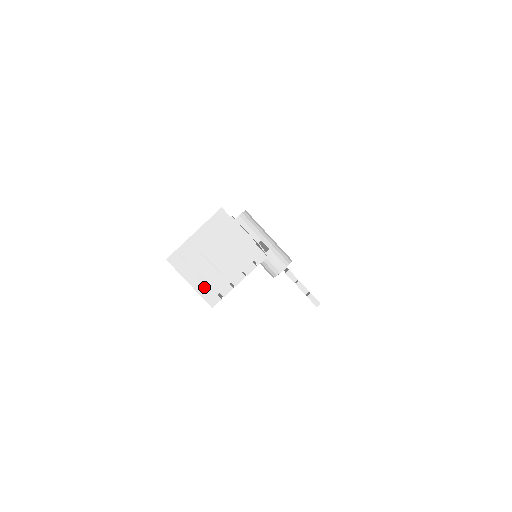
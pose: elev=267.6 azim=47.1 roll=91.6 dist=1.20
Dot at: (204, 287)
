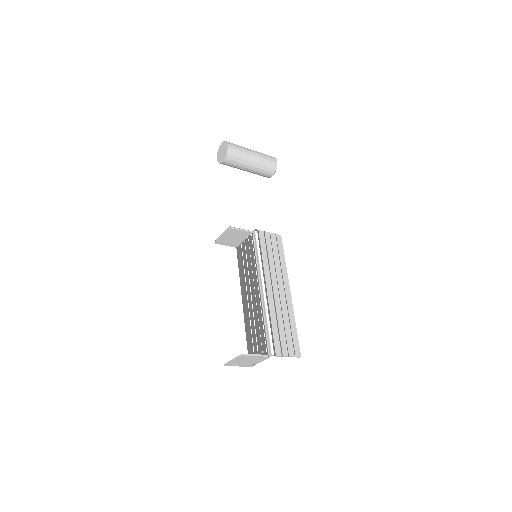
Dot at: (245, 366)
